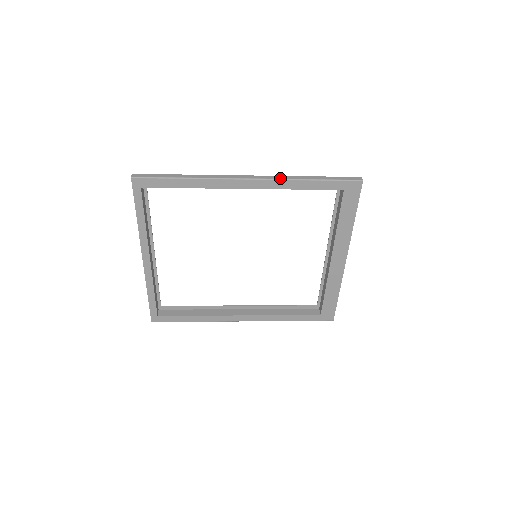
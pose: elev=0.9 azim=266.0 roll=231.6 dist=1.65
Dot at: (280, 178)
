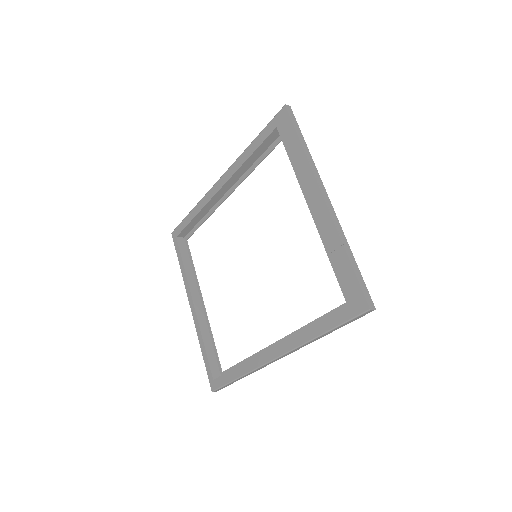
Dot at: (236, 161)
